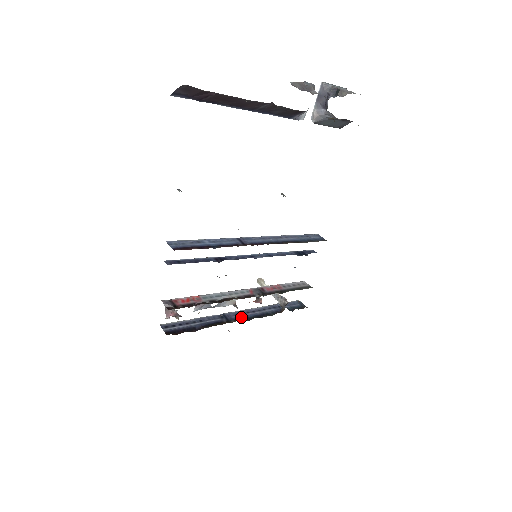
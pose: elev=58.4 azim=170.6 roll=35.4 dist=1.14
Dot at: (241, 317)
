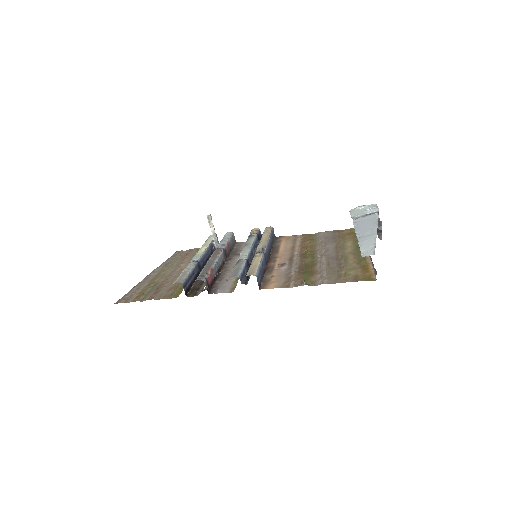
Dot at: (204, 264)
